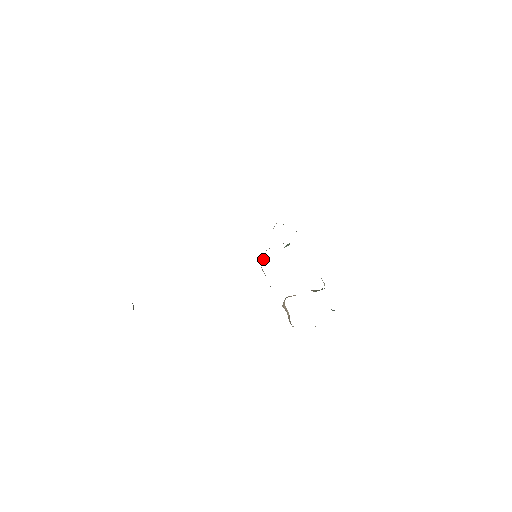
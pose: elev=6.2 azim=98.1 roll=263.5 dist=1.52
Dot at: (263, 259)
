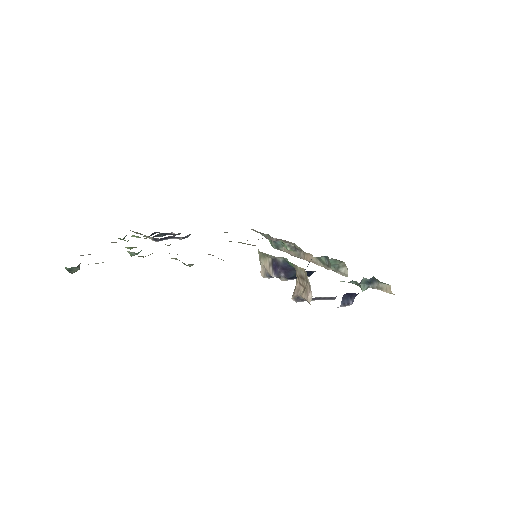
Dot at: occluded
